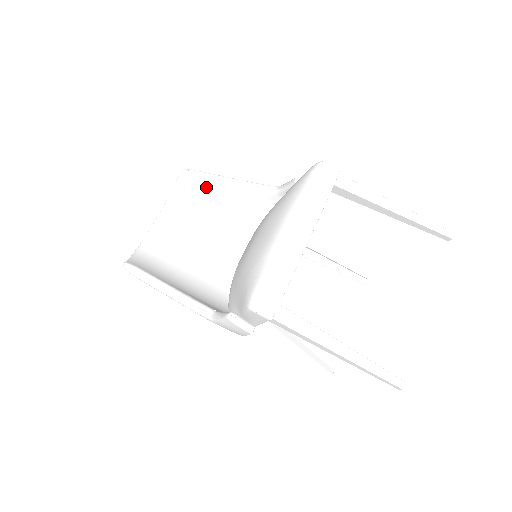
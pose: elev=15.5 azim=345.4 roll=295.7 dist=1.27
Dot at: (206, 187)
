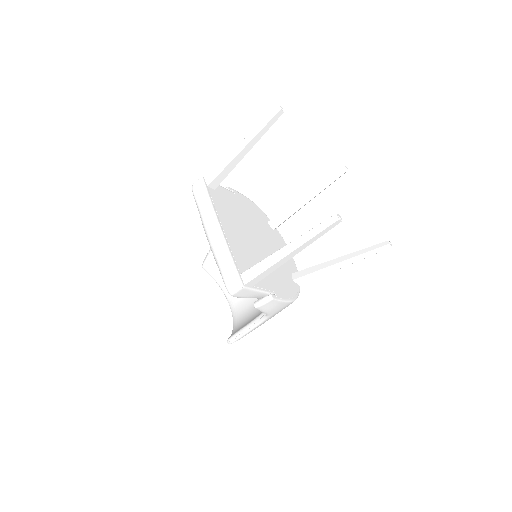
Dot at: occluded
